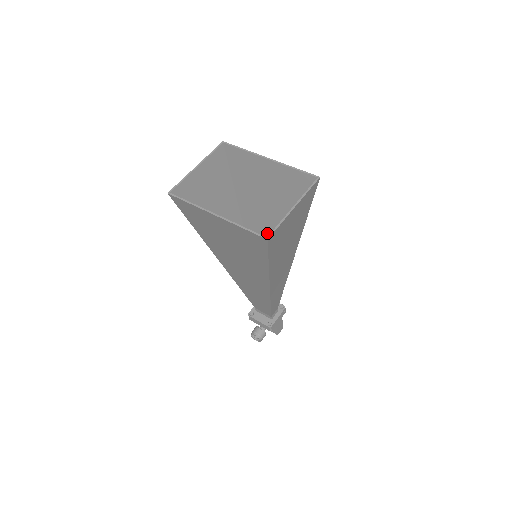
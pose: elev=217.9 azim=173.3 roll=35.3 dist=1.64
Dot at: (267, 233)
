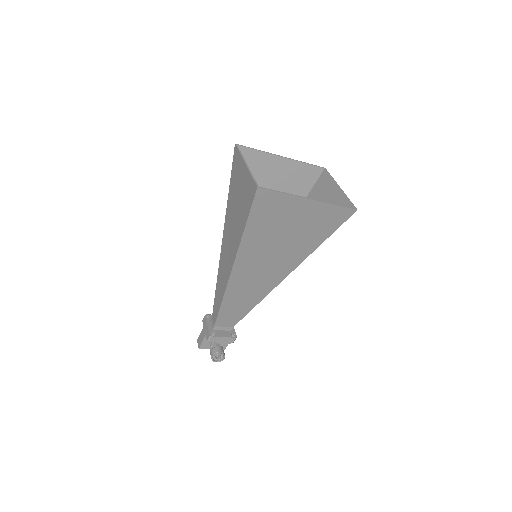
Dot at: occluded
